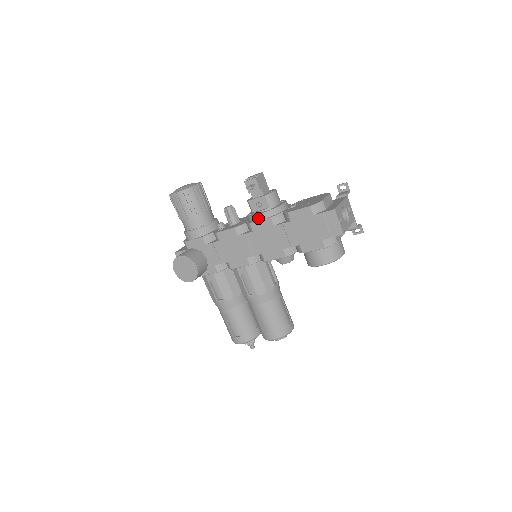
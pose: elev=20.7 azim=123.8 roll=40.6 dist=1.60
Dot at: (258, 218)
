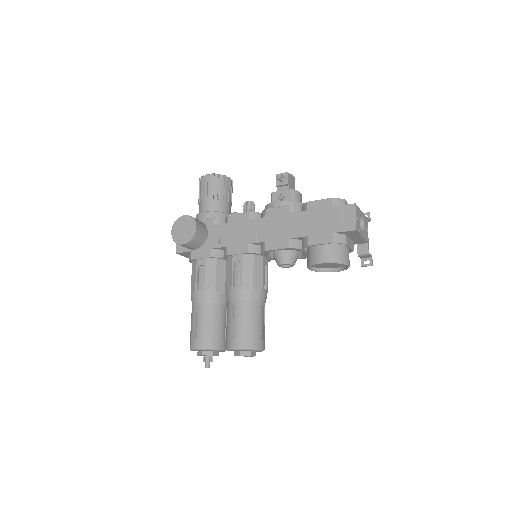
Dot at: (276, 204)
